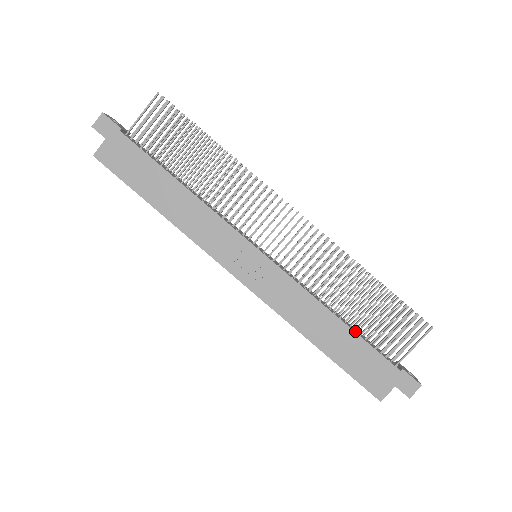
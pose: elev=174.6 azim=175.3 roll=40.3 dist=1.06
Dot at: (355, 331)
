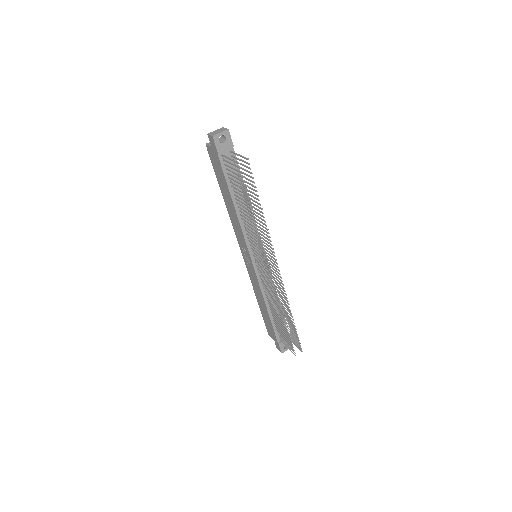
Dot at: (272, 318)
